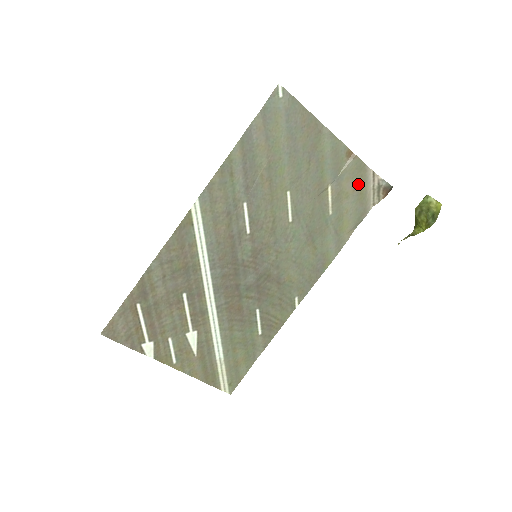
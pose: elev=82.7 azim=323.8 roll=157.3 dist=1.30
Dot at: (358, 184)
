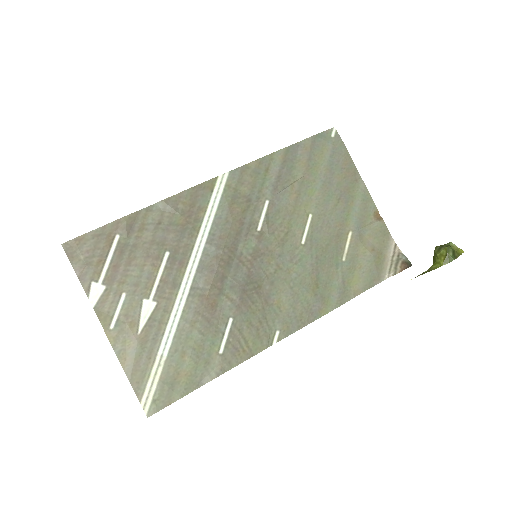
Dot at: (378, 247)
